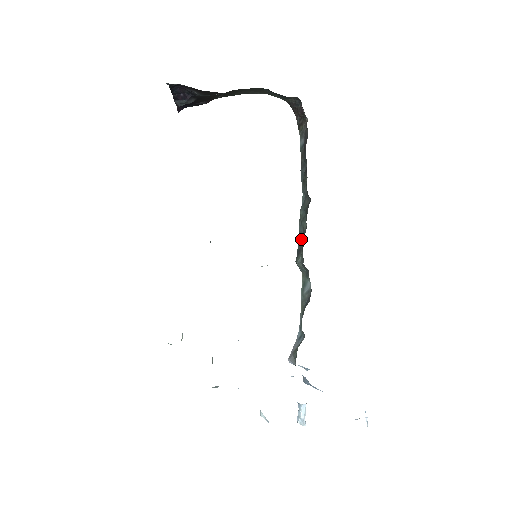
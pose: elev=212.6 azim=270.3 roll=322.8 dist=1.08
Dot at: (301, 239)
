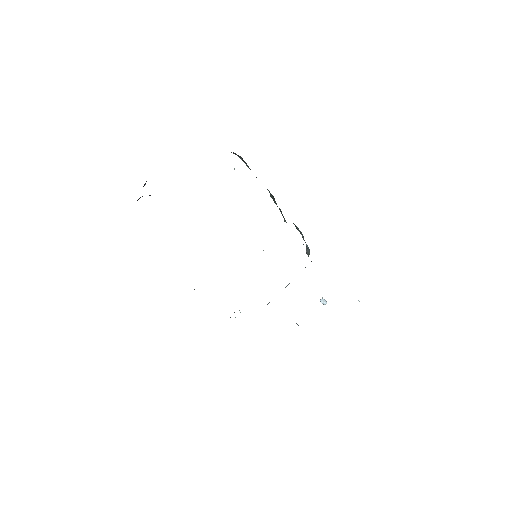
Dot at: (280, 210)
